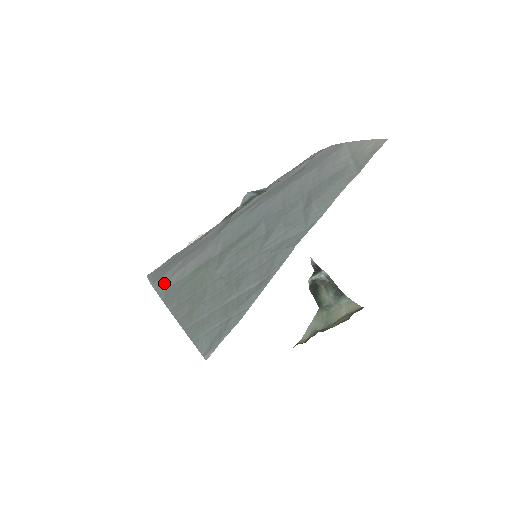
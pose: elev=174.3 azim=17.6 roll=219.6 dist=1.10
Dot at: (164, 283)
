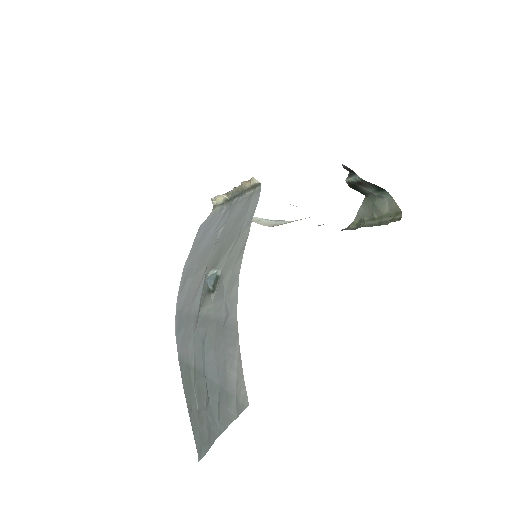
Dot at: (179, 346)
